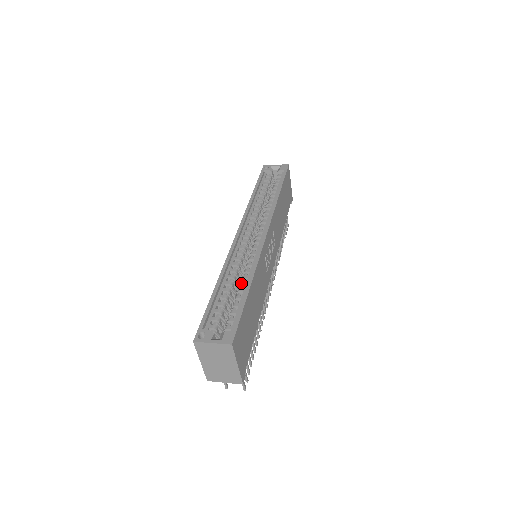
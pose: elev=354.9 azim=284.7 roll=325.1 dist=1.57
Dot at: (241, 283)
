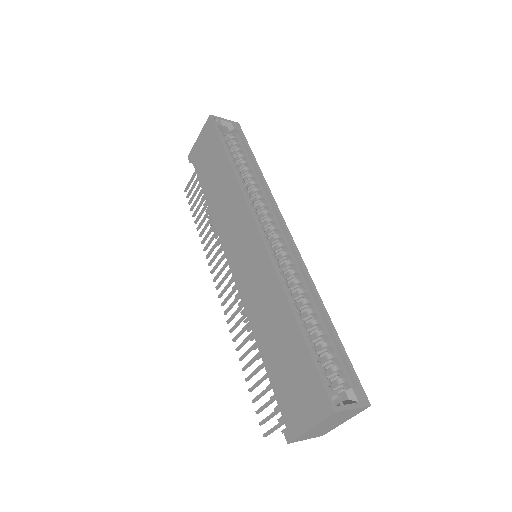
Dot at: (312, 311)
